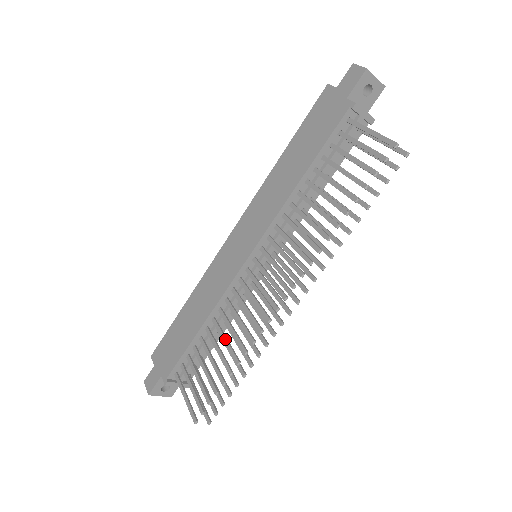
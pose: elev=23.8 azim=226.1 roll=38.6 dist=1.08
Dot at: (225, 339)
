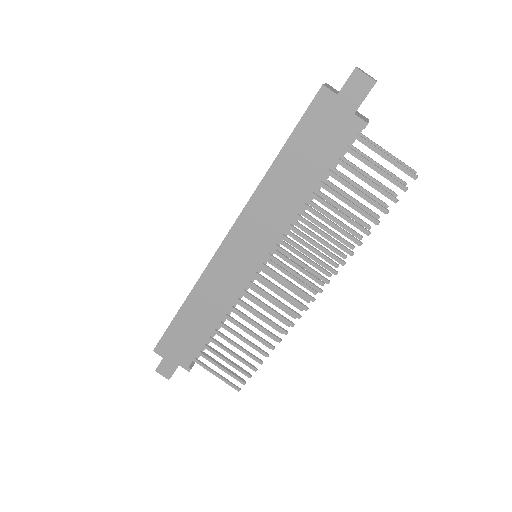
Dot at: (250, 332)
